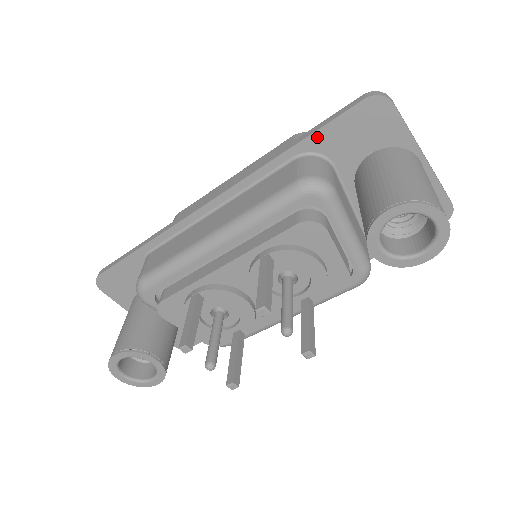
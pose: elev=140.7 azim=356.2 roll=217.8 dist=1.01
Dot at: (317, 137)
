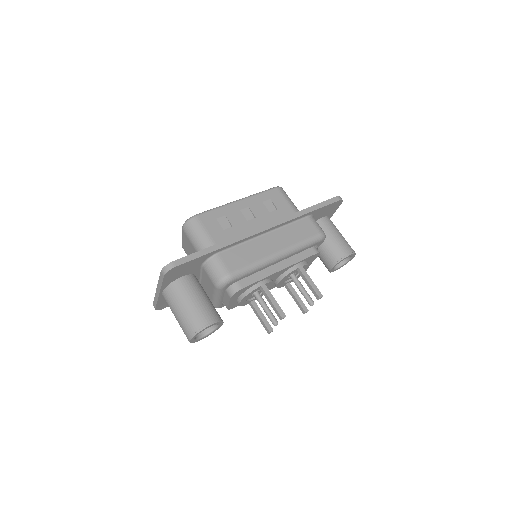
Dot at: (319, 210)
